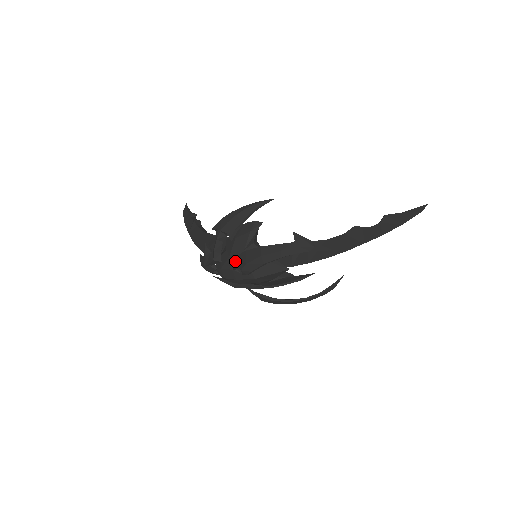
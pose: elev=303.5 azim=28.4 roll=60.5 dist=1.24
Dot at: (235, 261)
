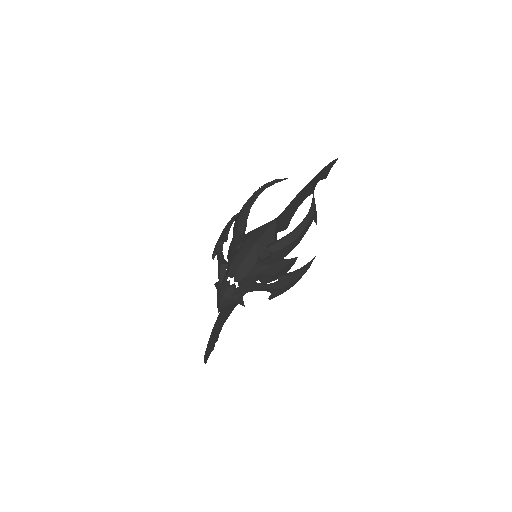
Dot at: (233, 237)
